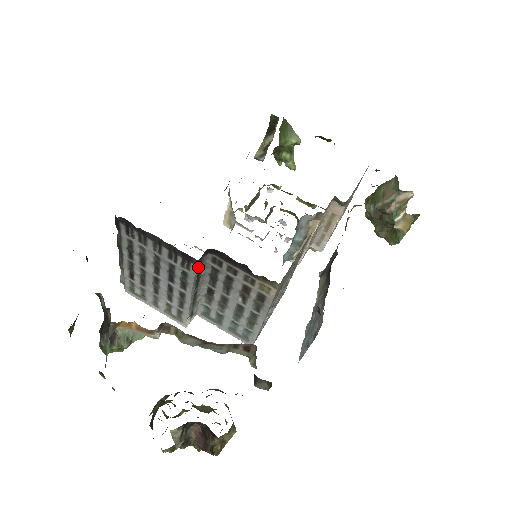
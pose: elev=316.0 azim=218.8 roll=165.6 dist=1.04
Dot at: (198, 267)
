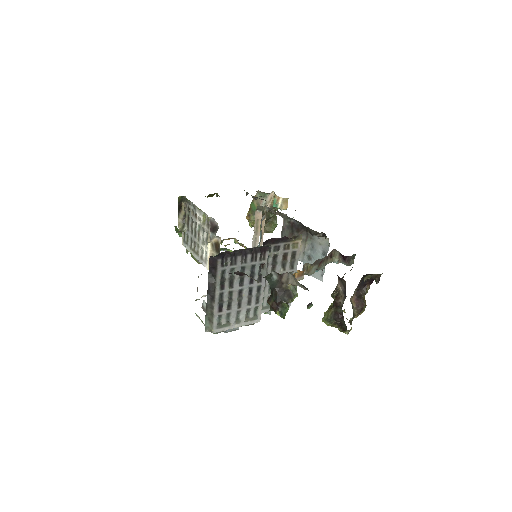
Dot at: (266, 255)
